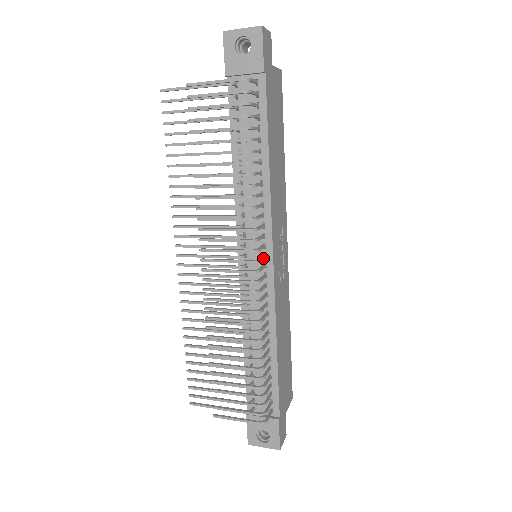
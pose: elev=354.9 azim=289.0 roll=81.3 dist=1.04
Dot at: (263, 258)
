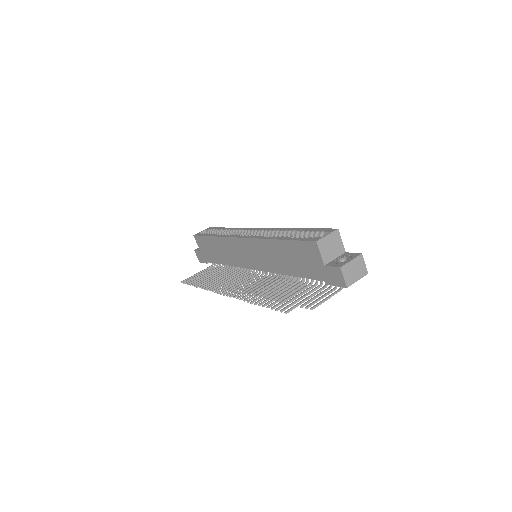
Dot at: occluded
